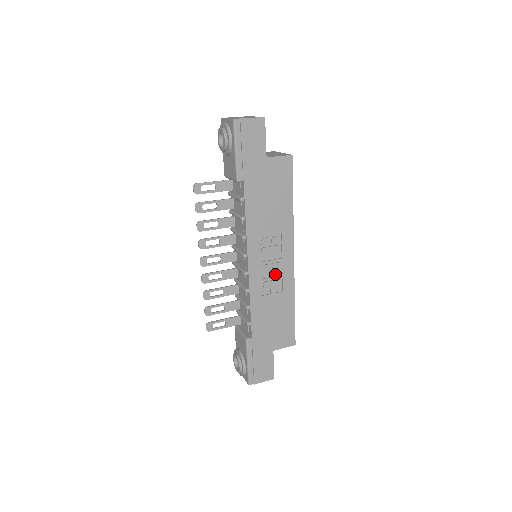
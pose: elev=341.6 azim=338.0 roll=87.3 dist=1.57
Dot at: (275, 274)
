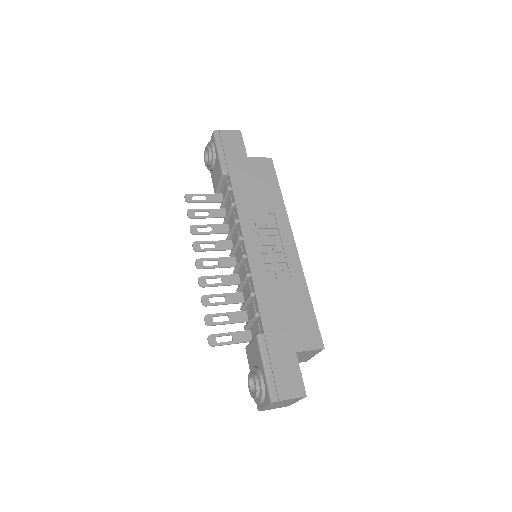
Dot at: (278, 259)
